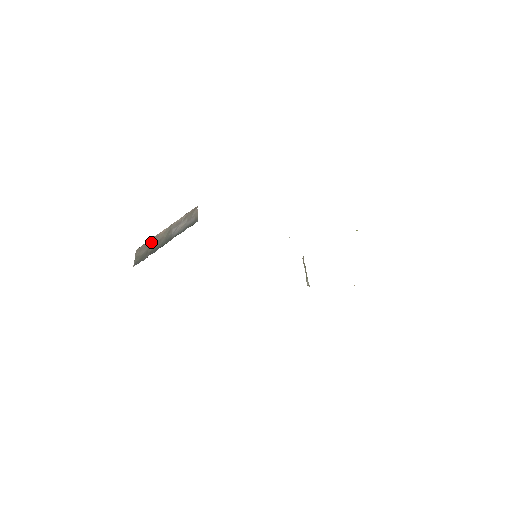
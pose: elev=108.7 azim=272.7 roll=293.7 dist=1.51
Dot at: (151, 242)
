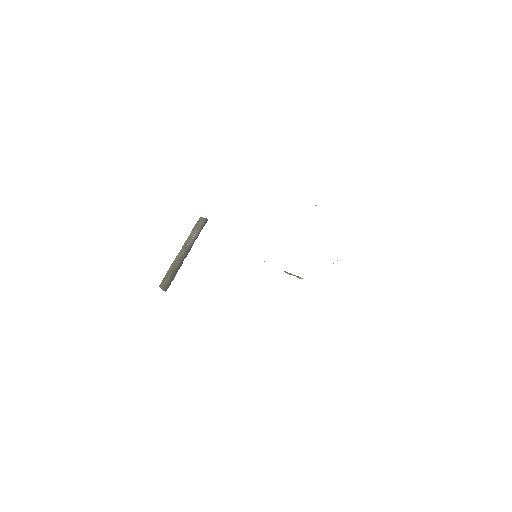
Dot at: (171, 268)
